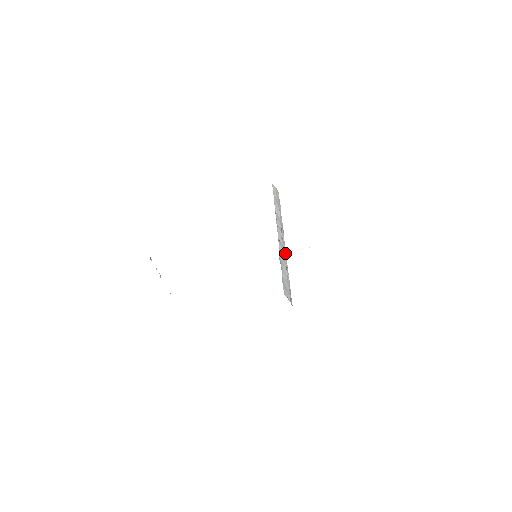
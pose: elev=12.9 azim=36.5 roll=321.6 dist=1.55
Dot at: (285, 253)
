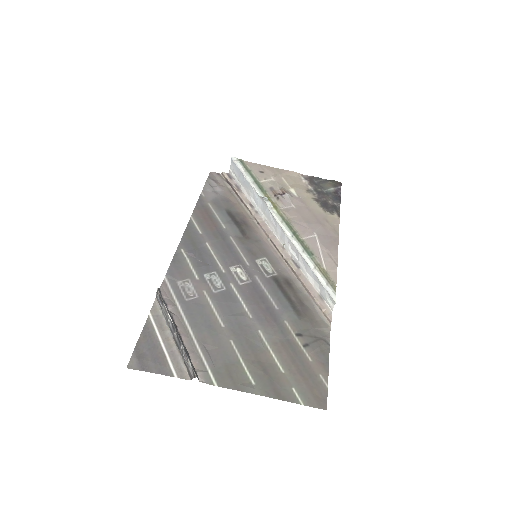
Dot at: (277, 235)
